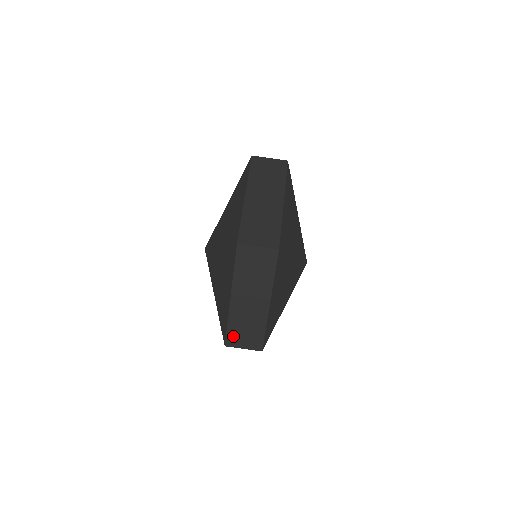
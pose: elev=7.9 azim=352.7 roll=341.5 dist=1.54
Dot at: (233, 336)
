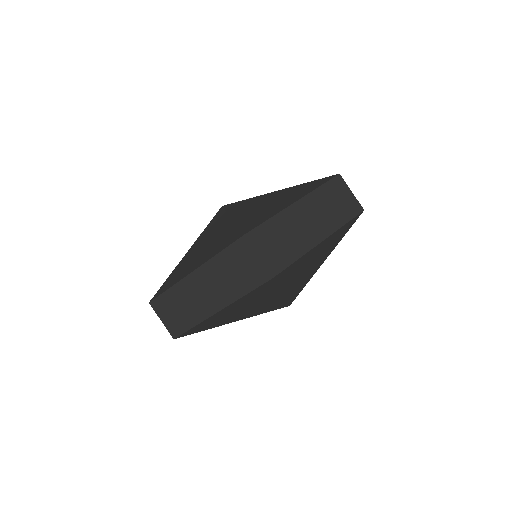
Dot at: occluded
